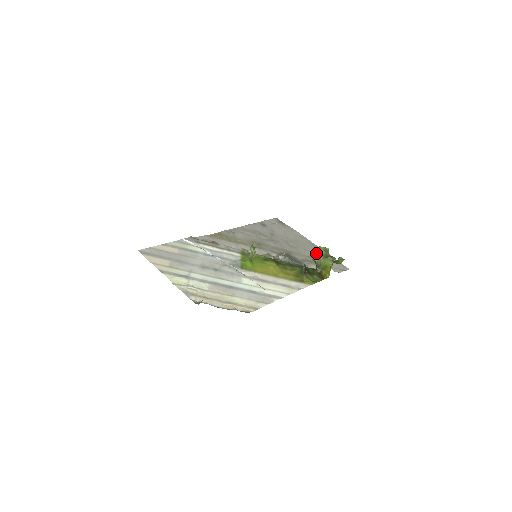
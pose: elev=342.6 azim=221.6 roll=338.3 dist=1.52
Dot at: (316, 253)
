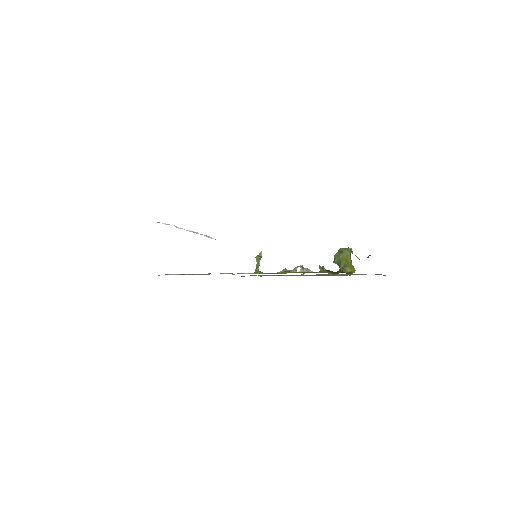
Dot at: occluded
